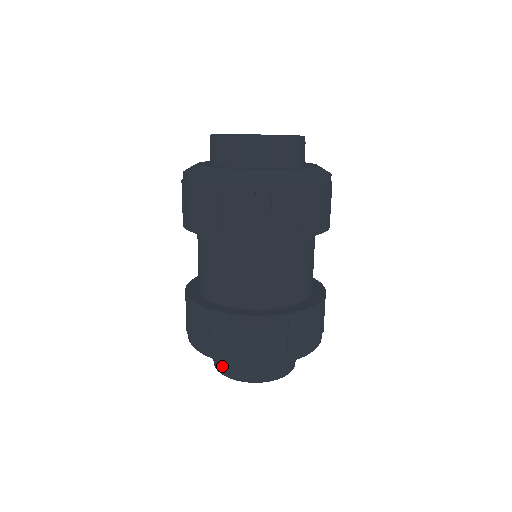
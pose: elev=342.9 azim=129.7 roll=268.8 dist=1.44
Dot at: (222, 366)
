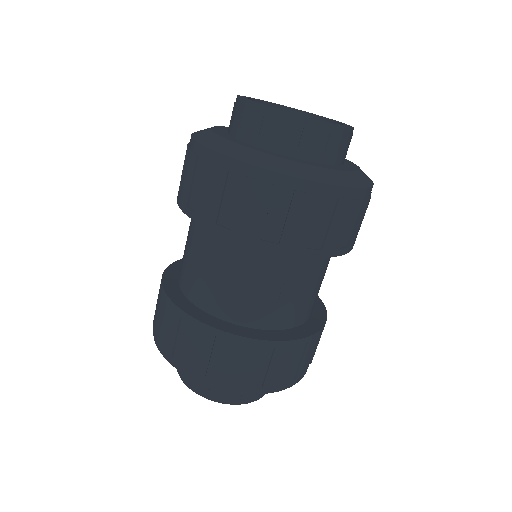
Dot at: occluded
